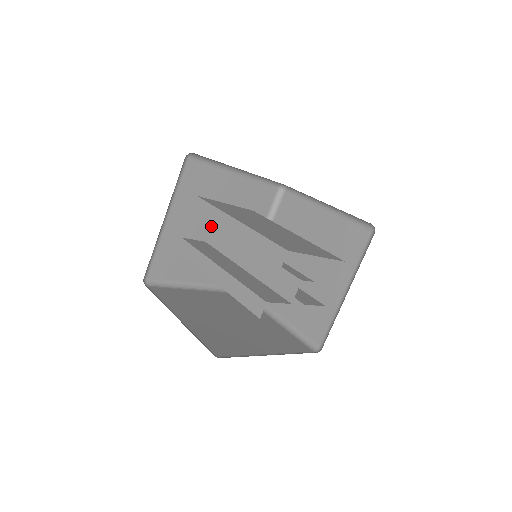
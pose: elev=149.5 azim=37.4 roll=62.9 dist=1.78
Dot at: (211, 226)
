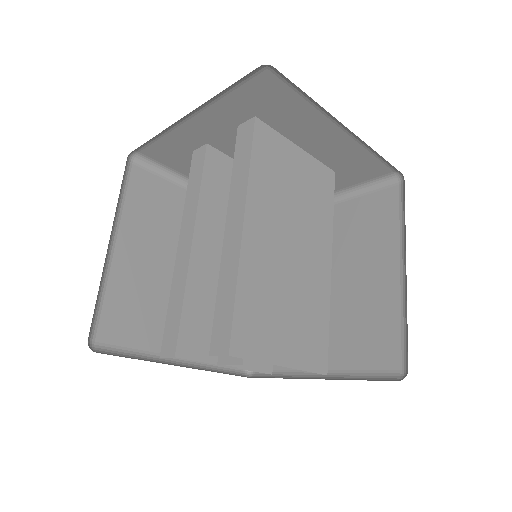
Dot at: occluded
